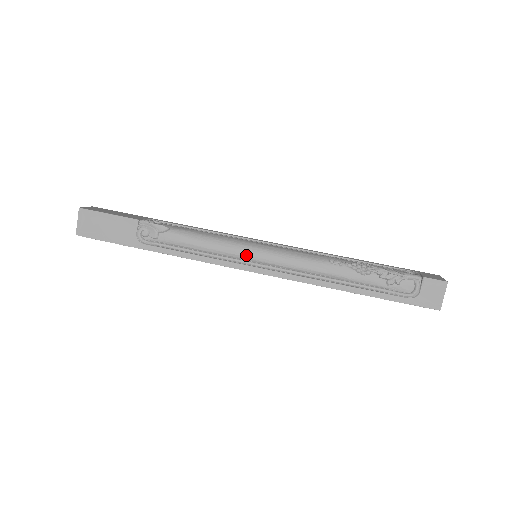
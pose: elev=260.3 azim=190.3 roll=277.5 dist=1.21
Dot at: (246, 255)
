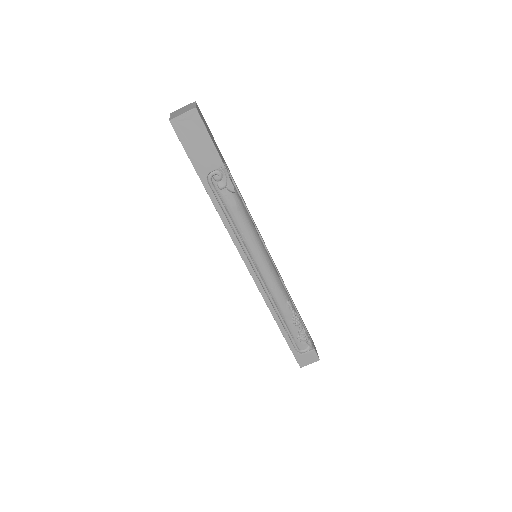
Dot at: (256, 256)
